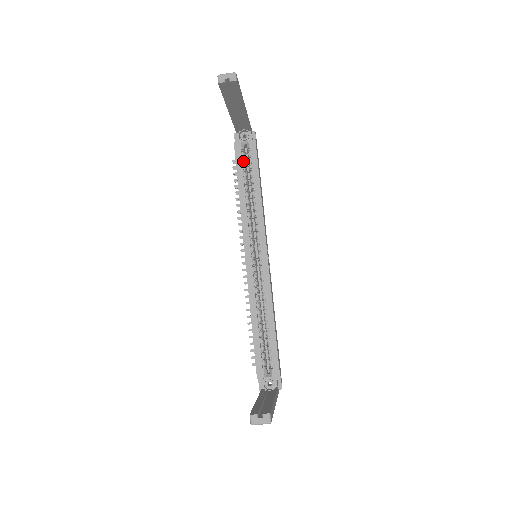
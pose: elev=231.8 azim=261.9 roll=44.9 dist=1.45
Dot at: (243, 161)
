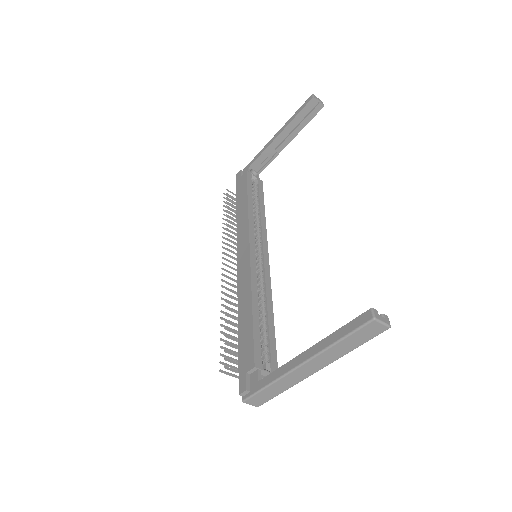
Dot at: (252, 187)
